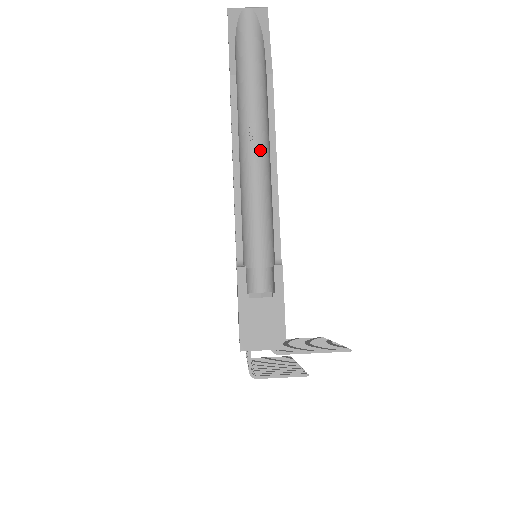
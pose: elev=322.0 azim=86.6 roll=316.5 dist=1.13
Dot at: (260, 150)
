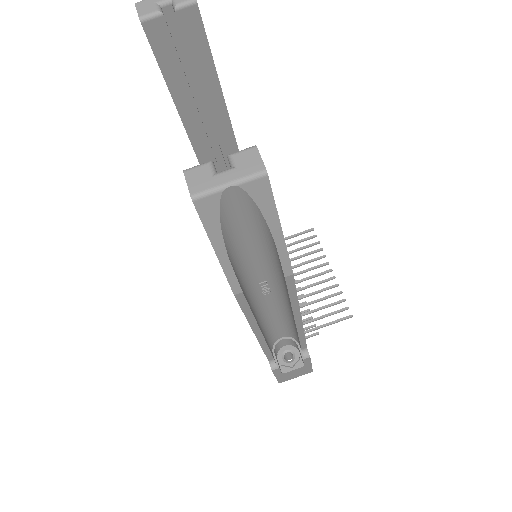
Dot at: (276, 295)
